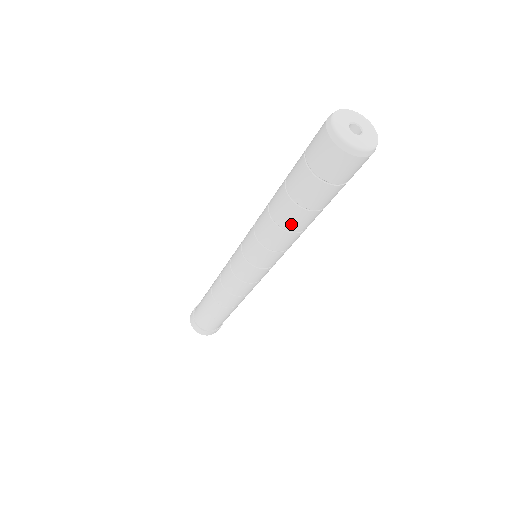
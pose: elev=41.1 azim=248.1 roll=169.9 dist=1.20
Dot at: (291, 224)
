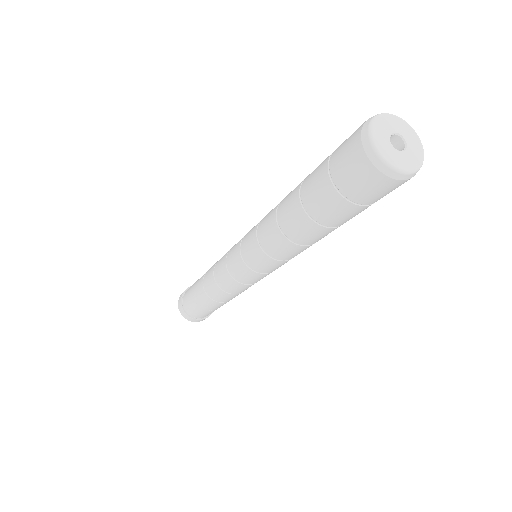
Dot at: (296, 234)
